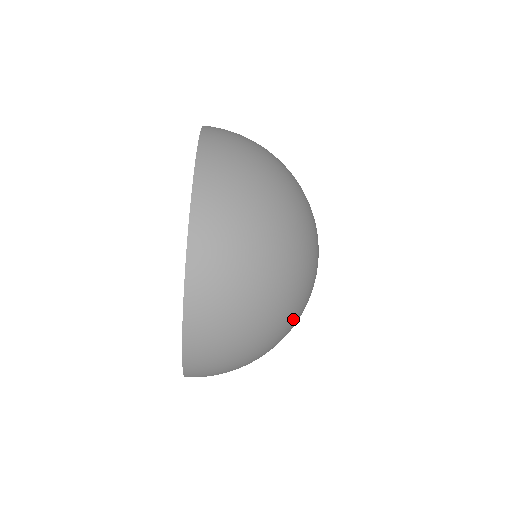
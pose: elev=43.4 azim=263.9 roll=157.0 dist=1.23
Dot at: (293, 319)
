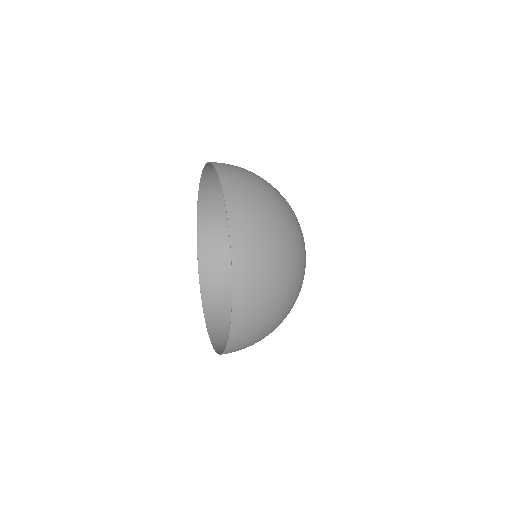
Dot at: occluded
